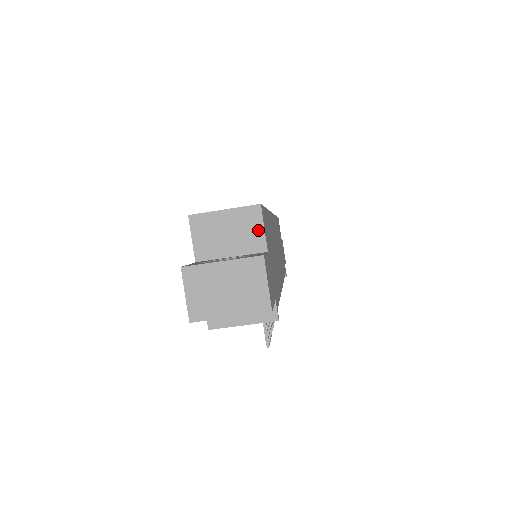
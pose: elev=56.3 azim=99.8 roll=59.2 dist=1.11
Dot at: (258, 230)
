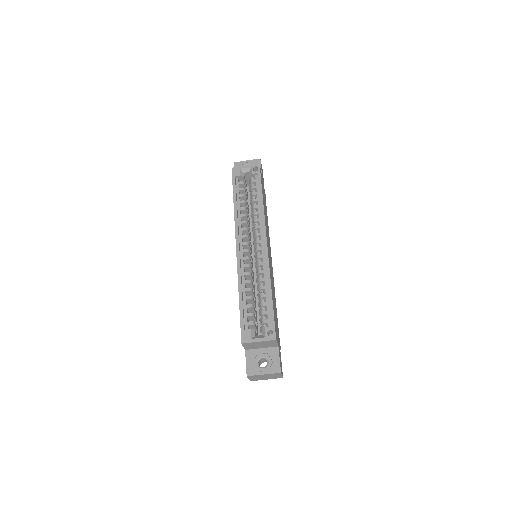
Dot at: (274, 344)
